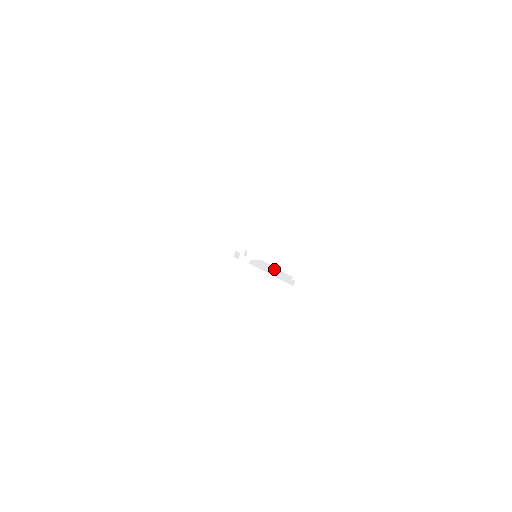
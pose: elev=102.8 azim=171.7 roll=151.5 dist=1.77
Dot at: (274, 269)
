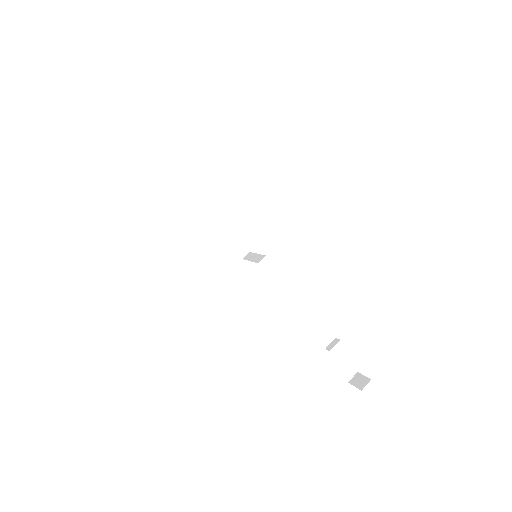
Dot at: (307, 318)
